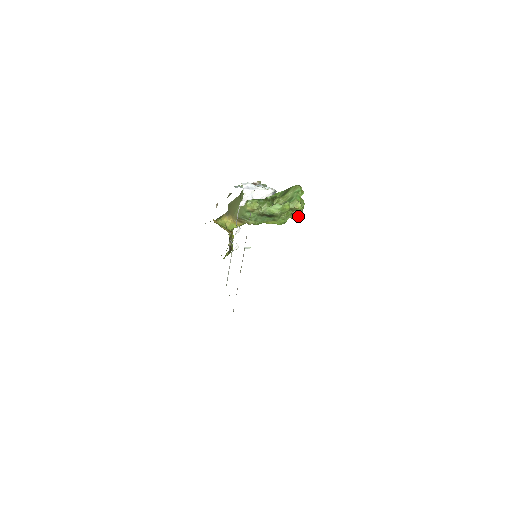
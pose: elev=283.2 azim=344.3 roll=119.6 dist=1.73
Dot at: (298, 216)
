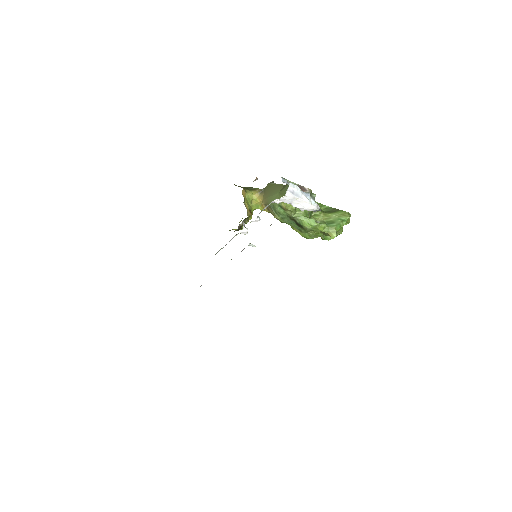
Dot at: (327, 239)
